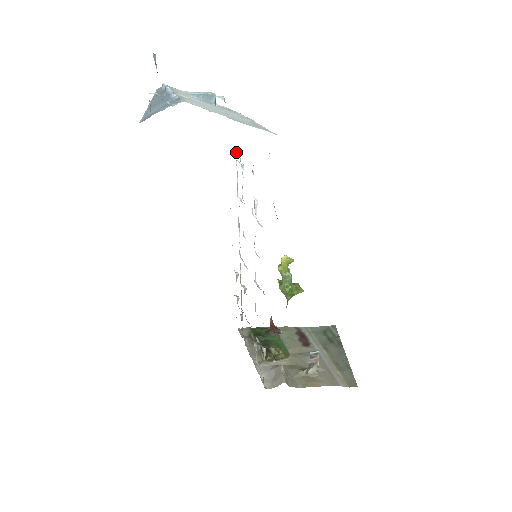
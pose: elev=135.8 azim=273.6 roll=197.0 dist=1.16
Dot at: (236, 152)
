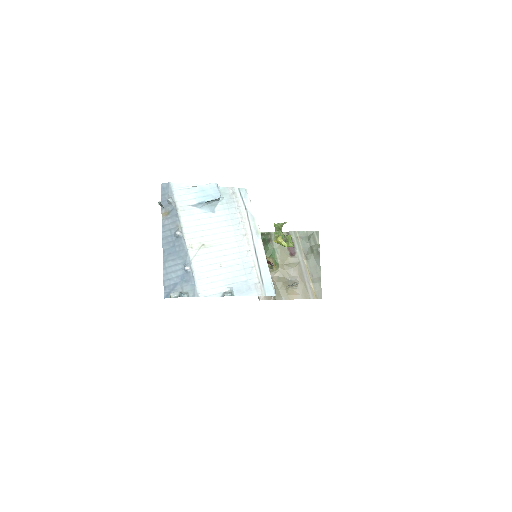
Dot at: occluded
